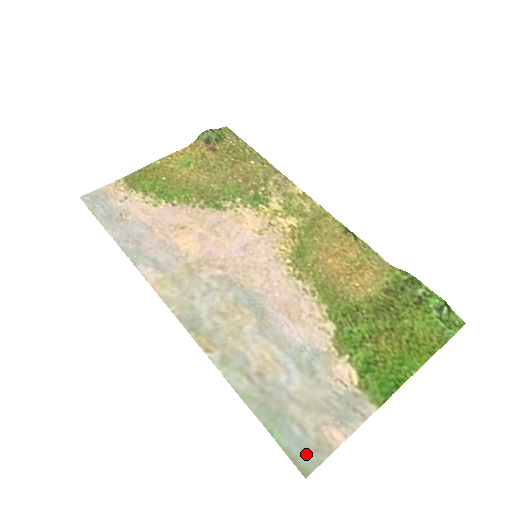
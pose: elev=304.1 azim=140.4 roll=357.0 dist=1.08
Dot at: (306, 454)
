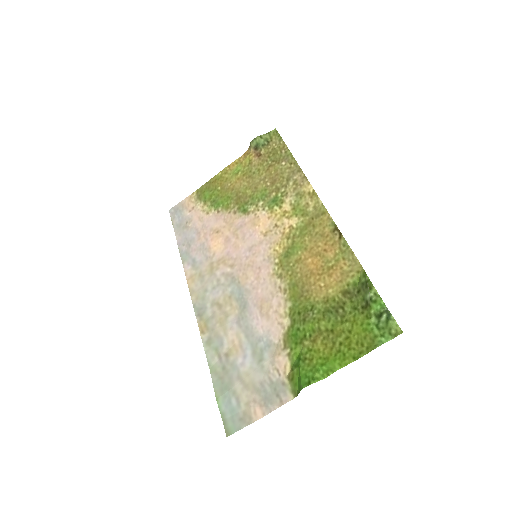
Dot at: (233, 420)
